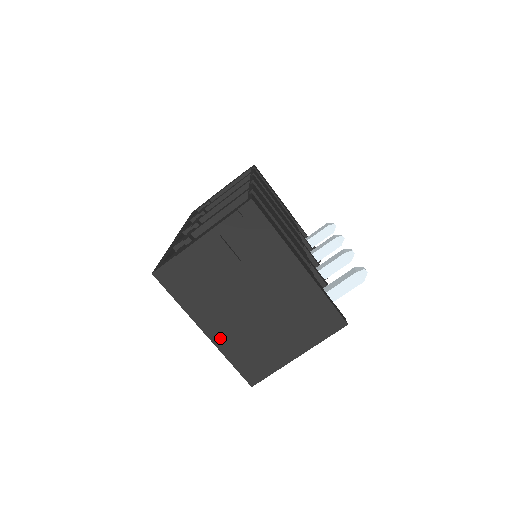
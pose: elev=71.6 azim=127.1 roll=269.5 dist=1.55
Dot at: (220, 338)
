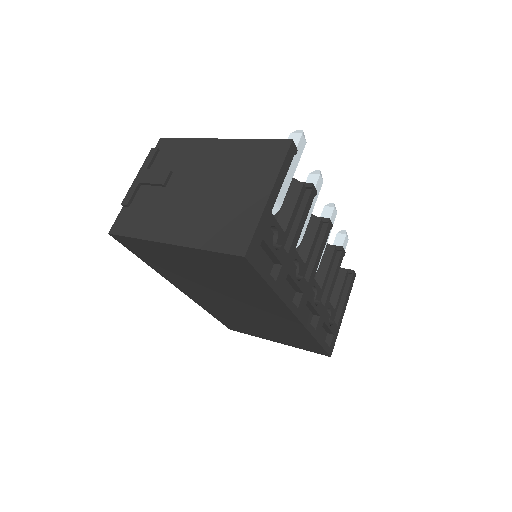
Dot at: (186, 237)
